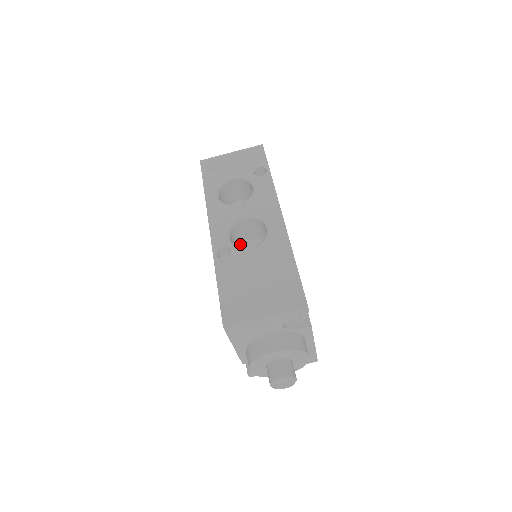
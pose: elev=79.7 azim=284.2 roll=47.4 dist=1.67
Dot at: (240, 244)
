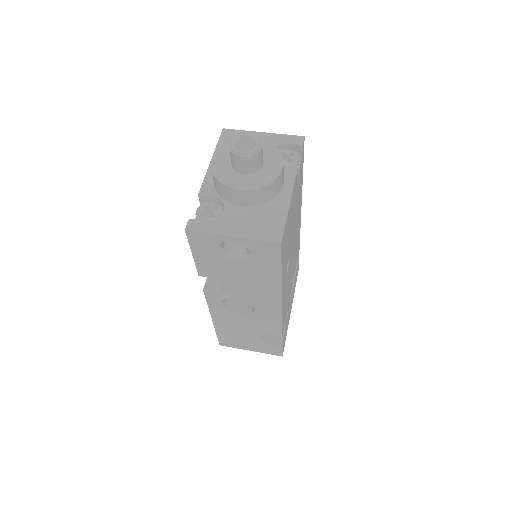
Dot at: occluded
